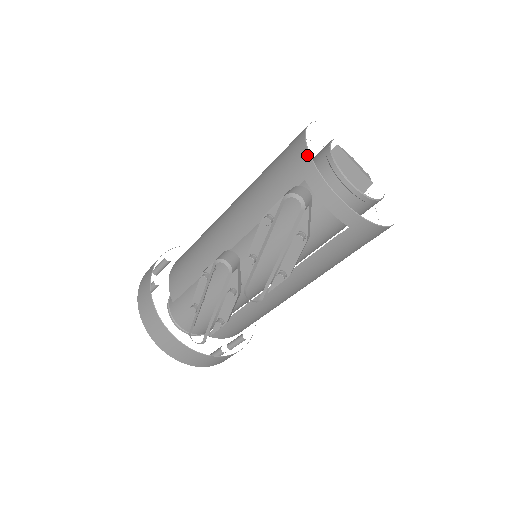
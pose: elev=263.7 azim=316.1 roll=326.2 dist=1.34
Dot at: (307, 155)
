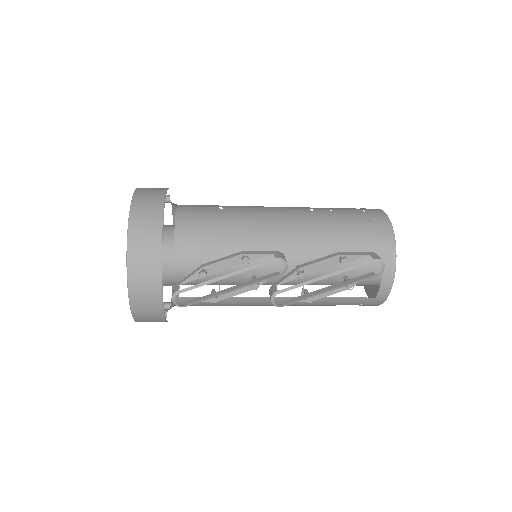
Dot at: (393, 240)
